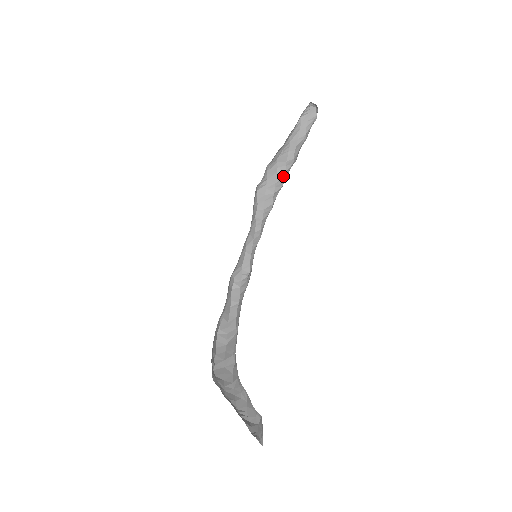
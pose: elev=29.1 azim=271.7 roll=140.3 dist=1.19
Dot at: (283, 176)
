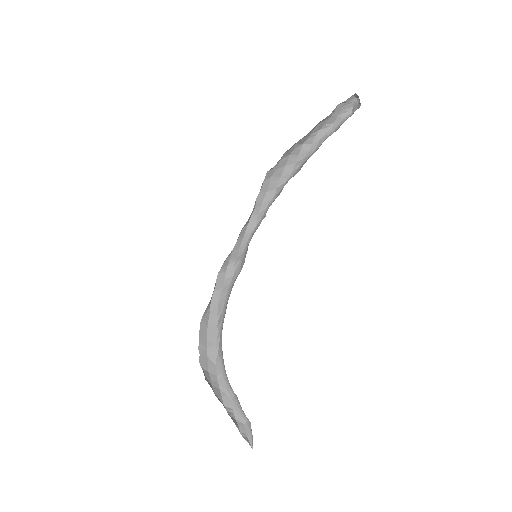
Dot at: (295, 160)
